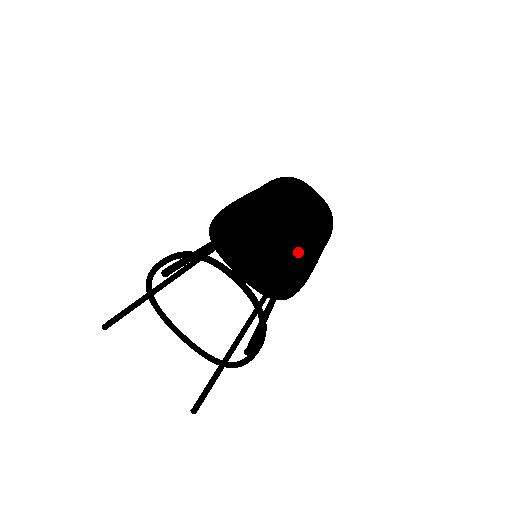
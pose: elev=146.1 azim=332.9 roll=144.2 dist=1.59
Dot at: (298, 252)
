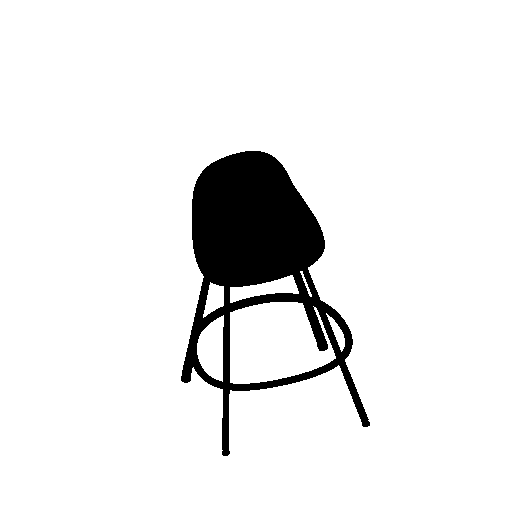
Dot at: (277, 211)
